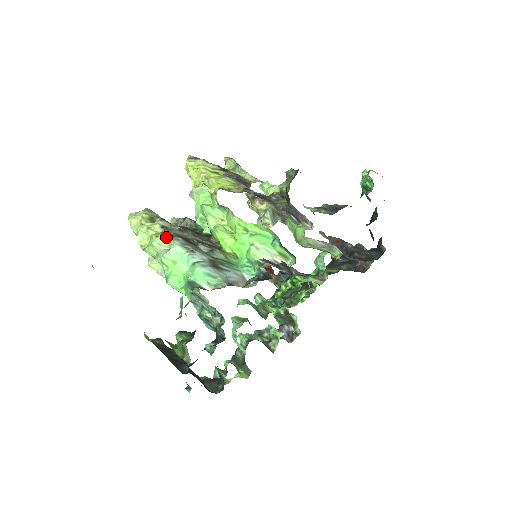
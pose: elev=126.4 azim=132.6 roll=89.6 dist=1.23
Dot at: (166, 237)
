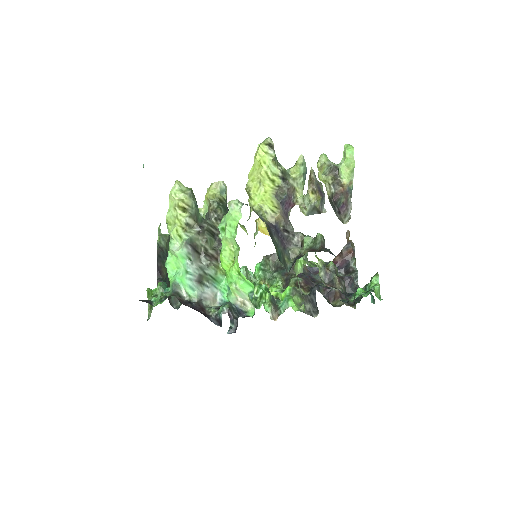
Dot at: (182, 237)
